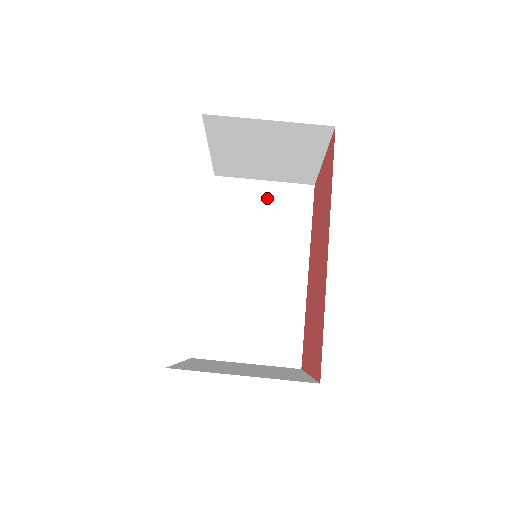
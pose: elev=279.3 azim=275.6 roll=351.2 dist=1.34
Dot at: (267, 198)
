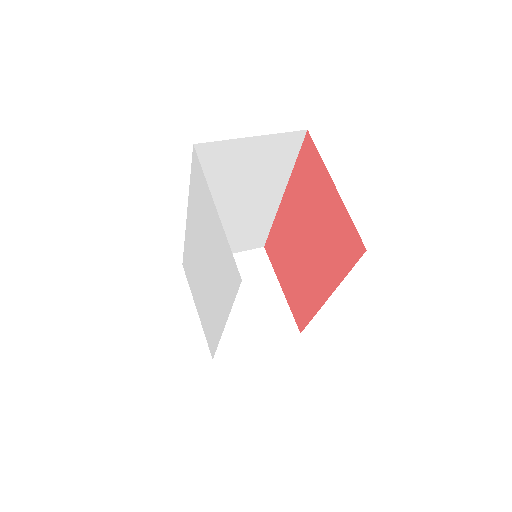
Dot at: occluded
